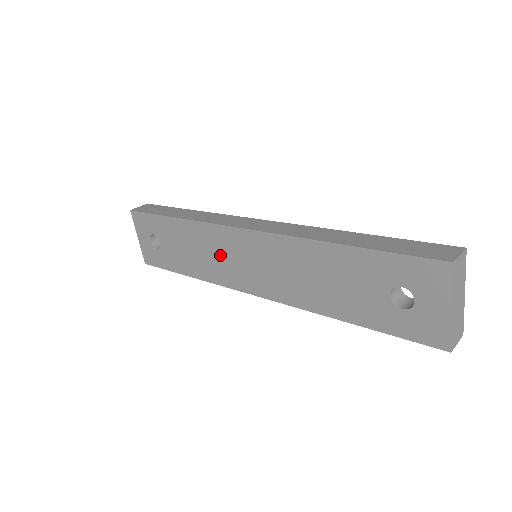
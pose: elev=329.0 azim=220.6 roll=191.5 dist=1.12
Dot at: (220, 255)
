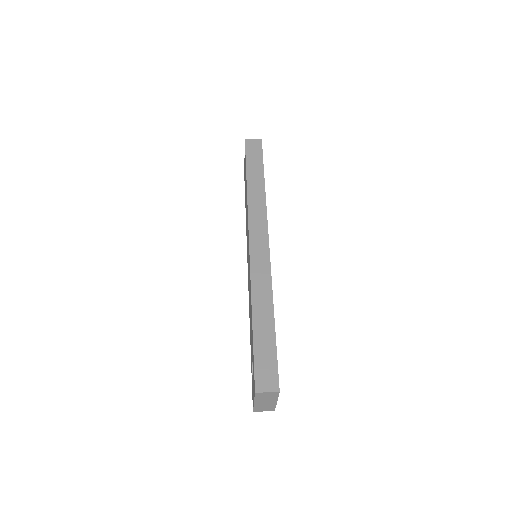
Dot at: (247, 232)
